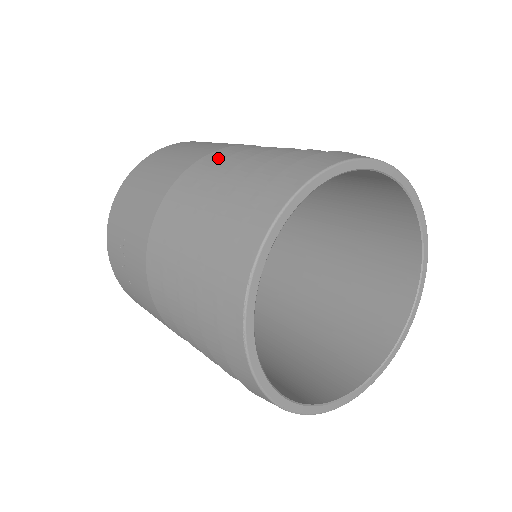
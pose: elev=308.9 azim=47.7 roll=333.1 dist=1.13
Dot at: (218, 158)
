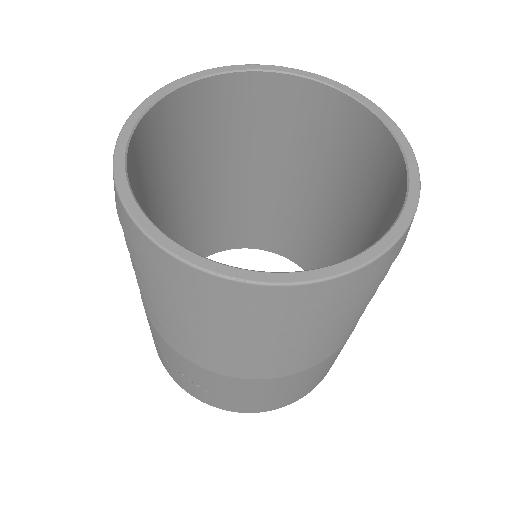
Dot at: occluded
